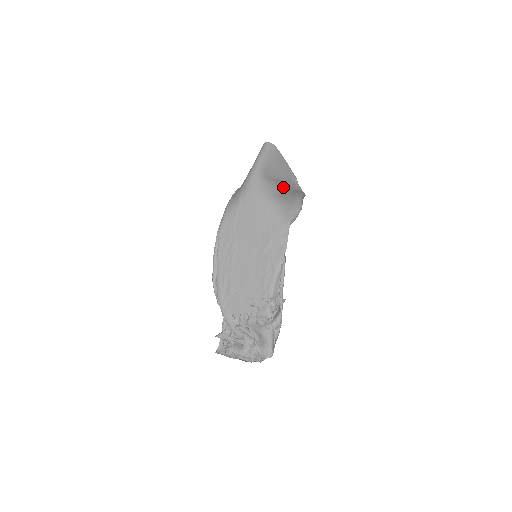
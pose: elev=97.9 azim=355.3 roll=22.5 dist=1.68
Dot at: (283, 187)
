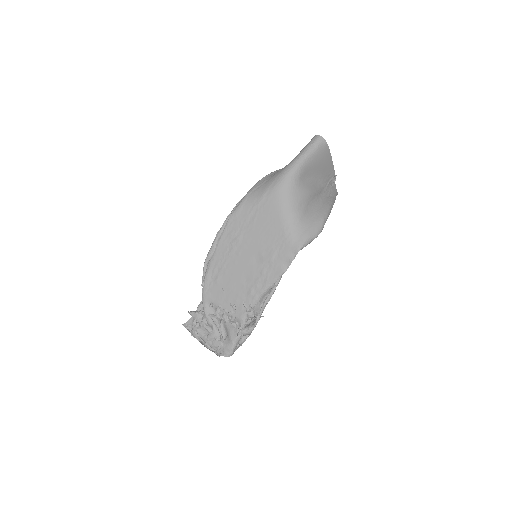
Dot at: (314, 195)
